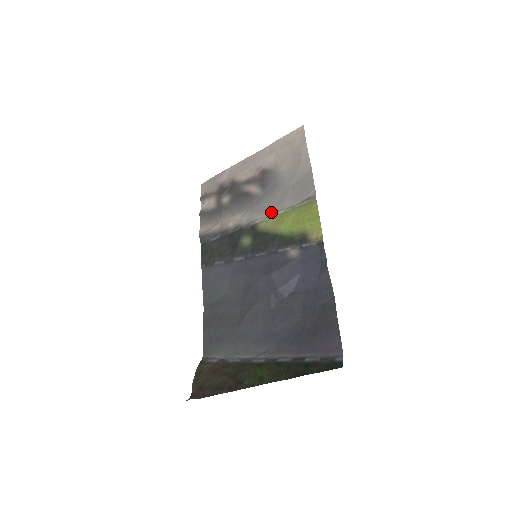
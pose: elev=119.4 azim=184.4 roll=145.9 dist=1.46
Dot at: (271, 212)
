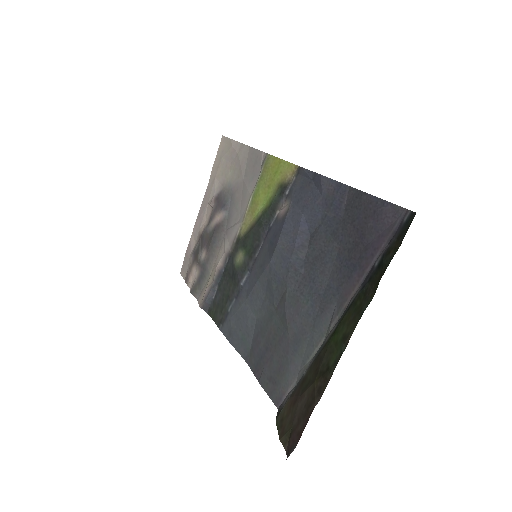
Dot at: (243, 213)
